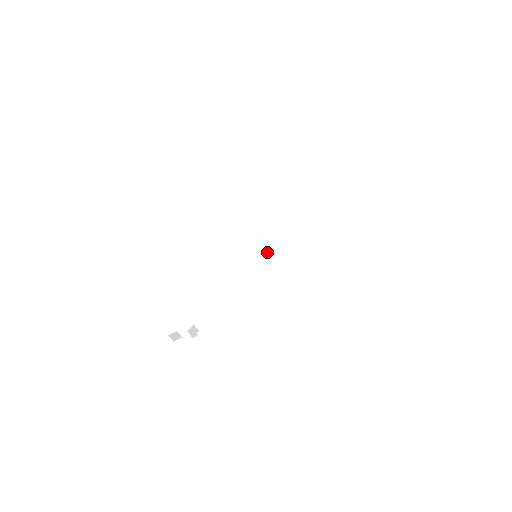
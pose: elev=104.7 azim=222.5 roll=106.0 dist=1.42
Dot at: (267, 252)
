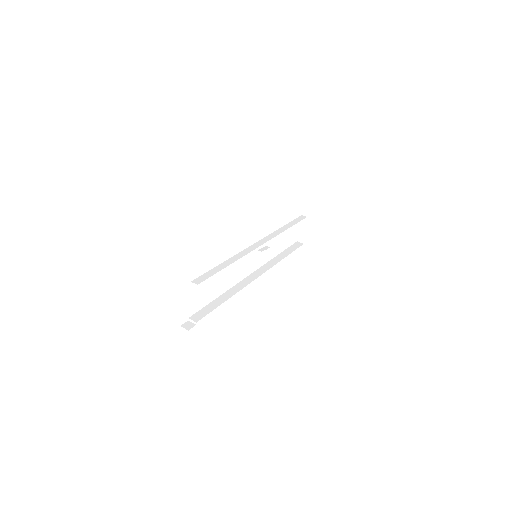
Dot at: (254, 275)
